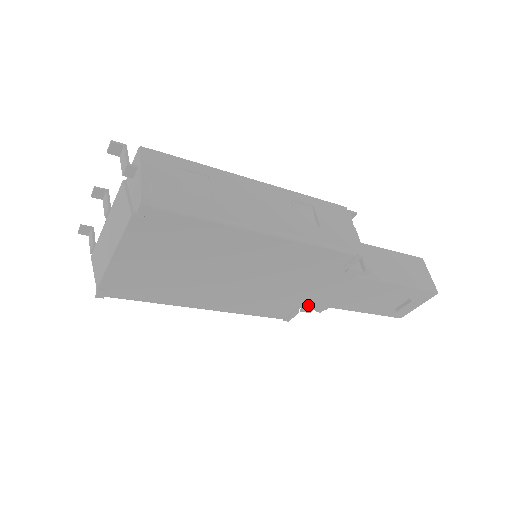
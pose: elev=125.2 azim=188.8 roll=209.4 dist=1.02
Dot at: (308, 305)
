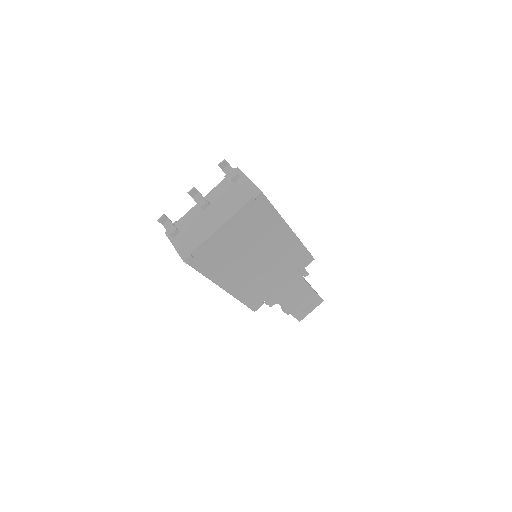
Dot at: (271, 297)
